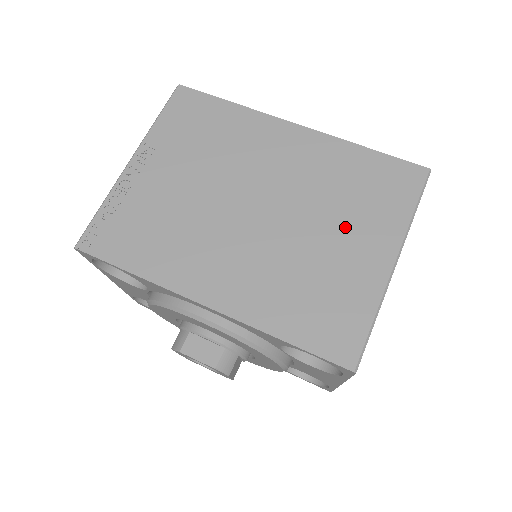
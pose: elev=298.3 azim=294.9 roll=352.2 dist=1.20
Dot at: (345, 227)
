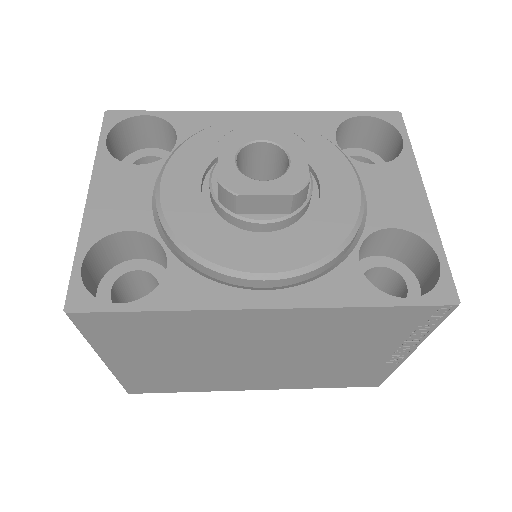
Dot at: occluded
